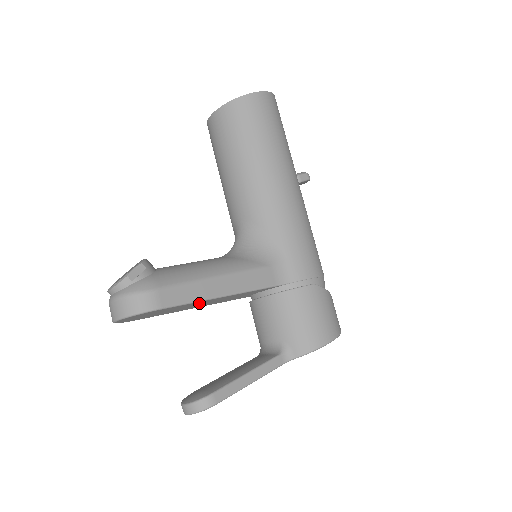
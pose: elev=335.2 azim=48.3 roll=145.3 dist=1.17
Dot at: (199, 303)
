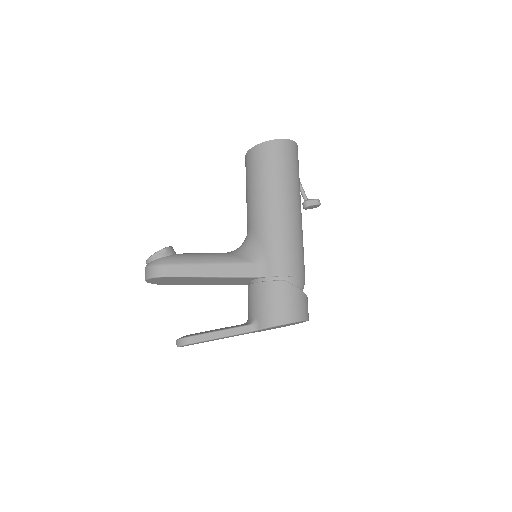
Dot at: (198, 279)
